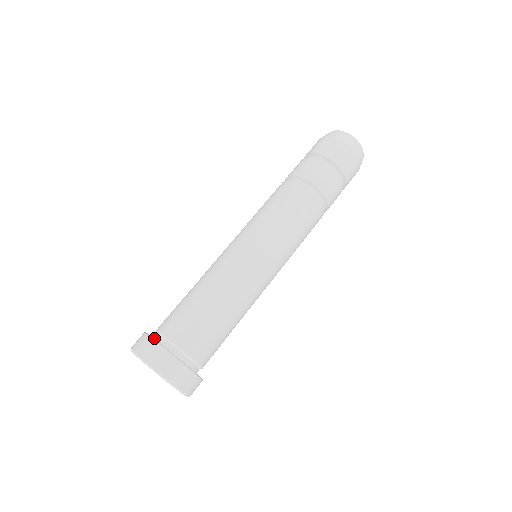
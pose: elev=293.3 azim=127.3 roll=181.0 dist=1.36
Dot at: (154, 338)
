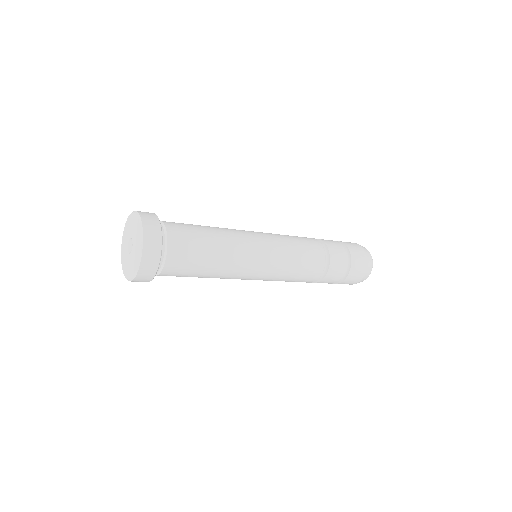
Dot at: occluded
